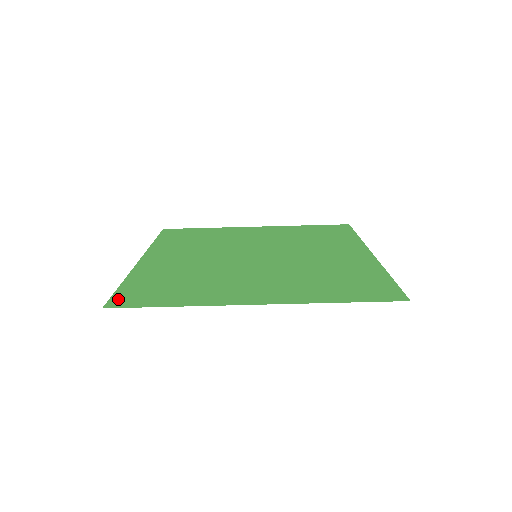
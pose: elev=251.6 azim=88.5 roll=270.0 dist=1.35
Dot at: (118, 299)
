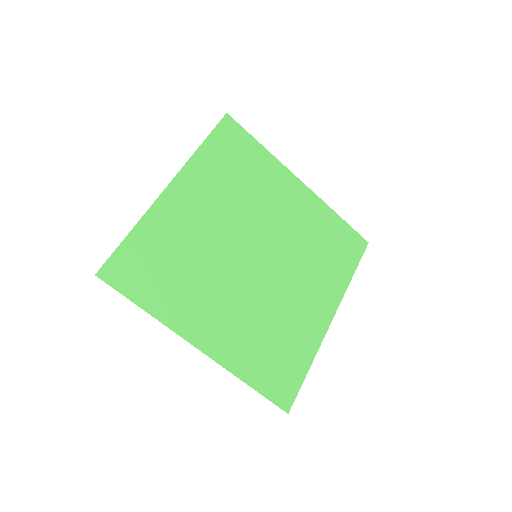
Dot at: (113, 266)
